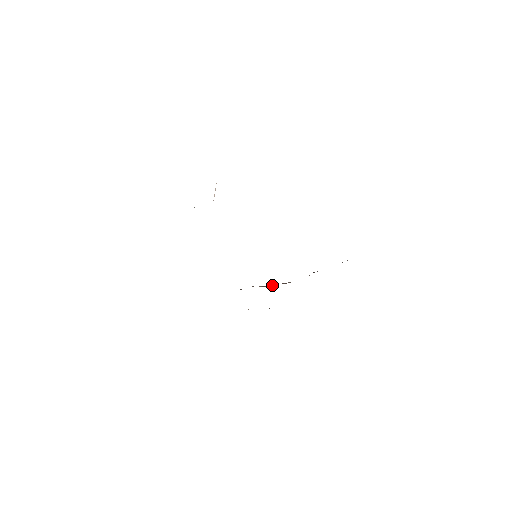
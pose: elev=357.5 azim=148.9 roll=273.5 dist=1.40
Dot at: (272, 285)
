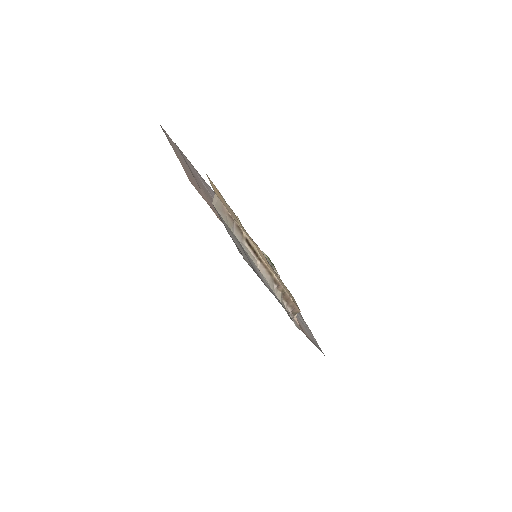
Dot at: occluded
